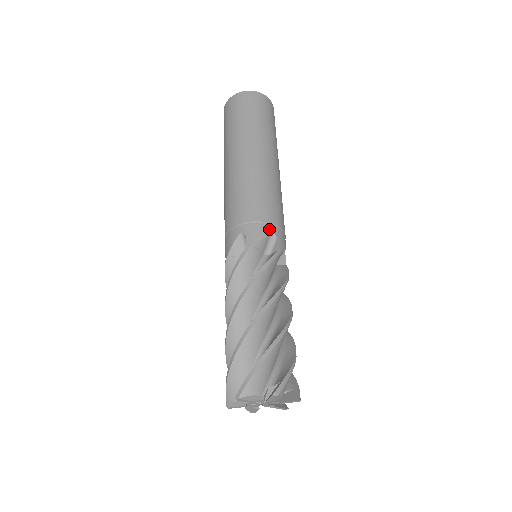
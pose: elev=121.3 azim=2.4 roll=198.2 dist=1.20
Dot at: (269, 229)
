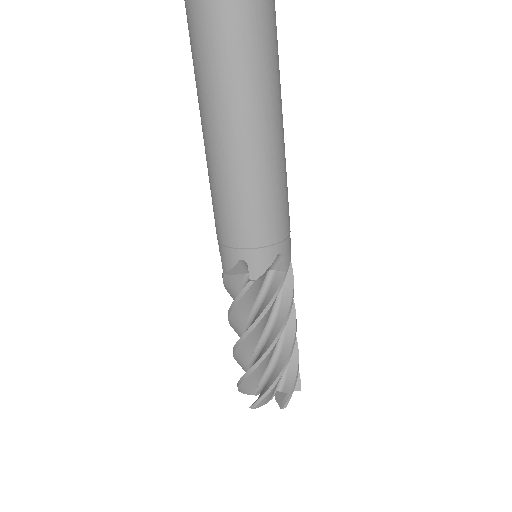
Dot at: (275, 252)
